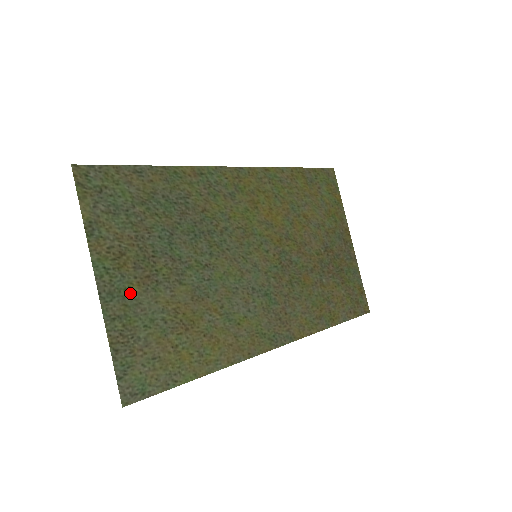
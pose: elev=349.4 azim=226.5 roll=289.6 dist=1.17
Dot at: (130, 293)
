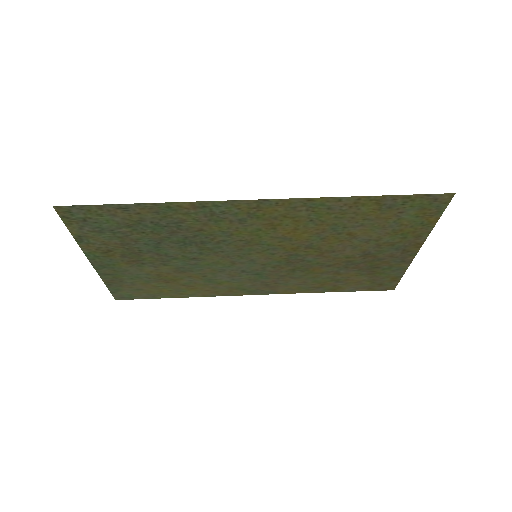
Dot at: (118, 266)
